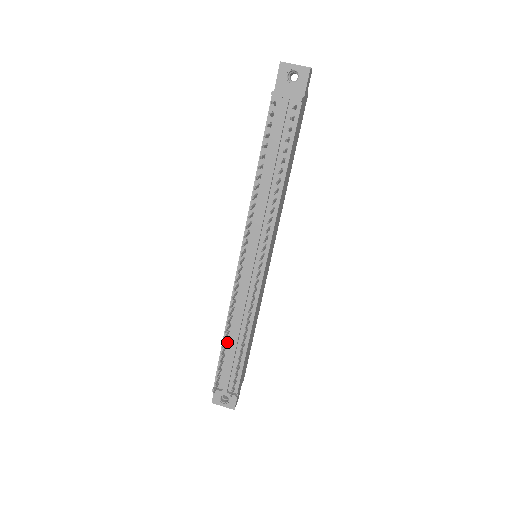
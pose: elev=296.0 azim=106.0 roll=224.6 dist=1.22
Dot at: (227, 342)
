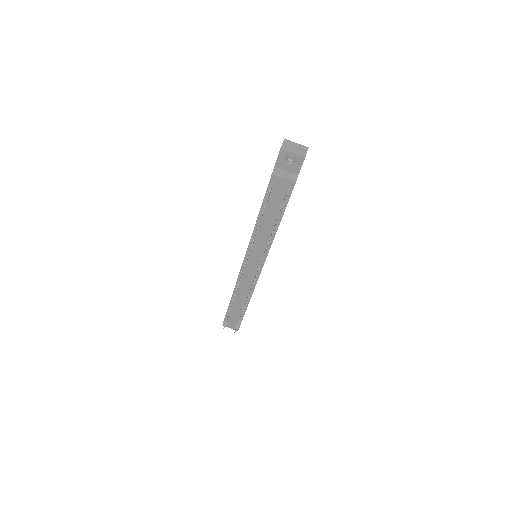
Dot at: (233, 302)
